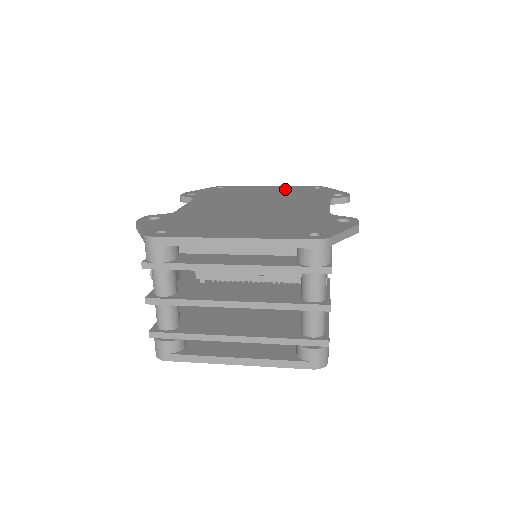
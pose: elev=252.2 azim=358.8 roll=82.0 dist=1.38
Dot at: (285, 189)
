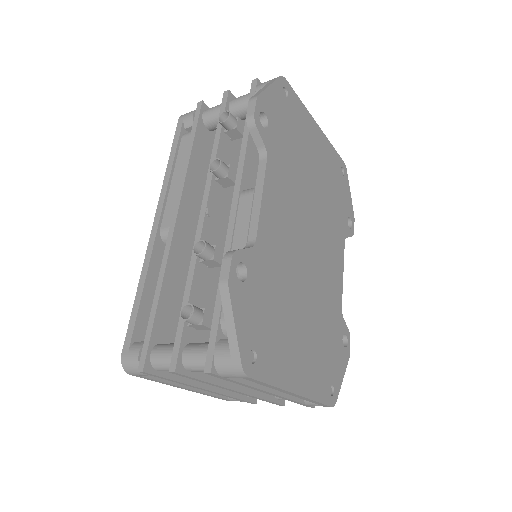
Dot at: (327, 160)
